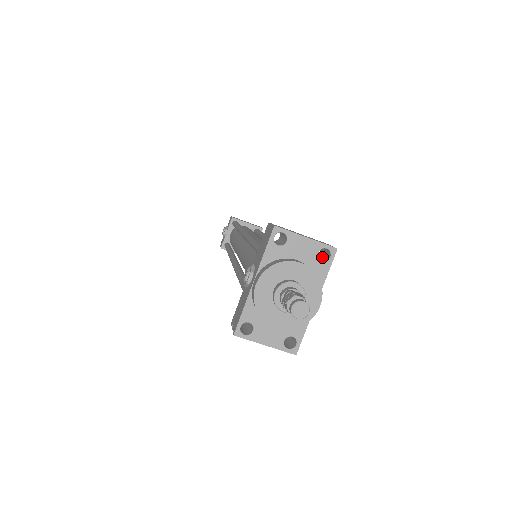
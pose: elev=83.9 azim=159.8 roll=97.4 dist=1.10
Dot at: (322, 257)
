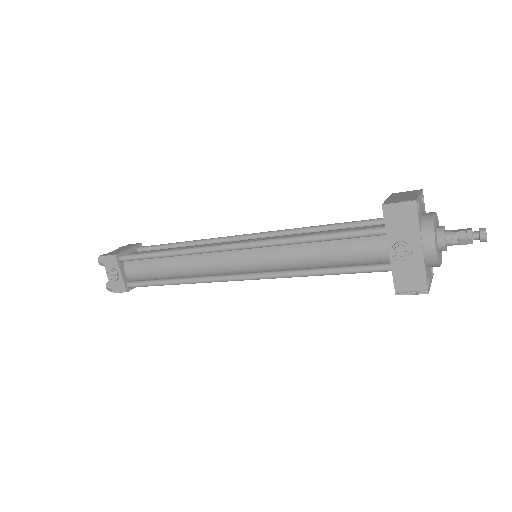
Dot at: occluded
